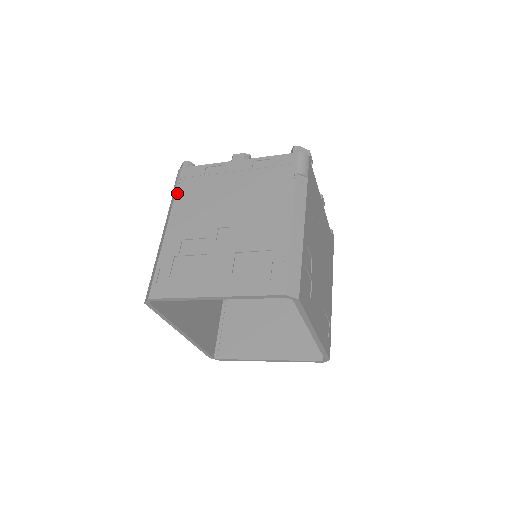
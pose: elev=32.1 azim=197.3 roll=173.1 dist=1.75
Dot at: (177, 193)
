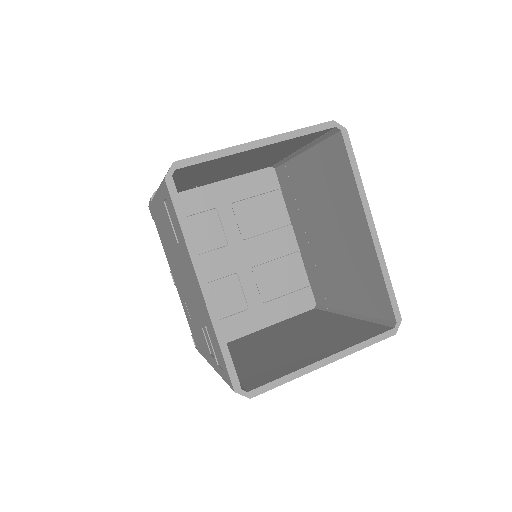
Dot at: occluded
